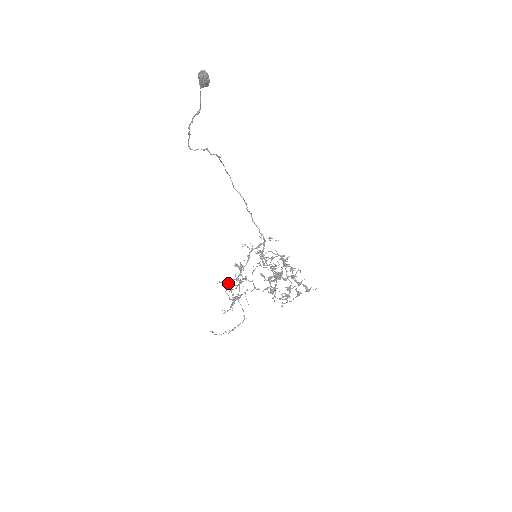
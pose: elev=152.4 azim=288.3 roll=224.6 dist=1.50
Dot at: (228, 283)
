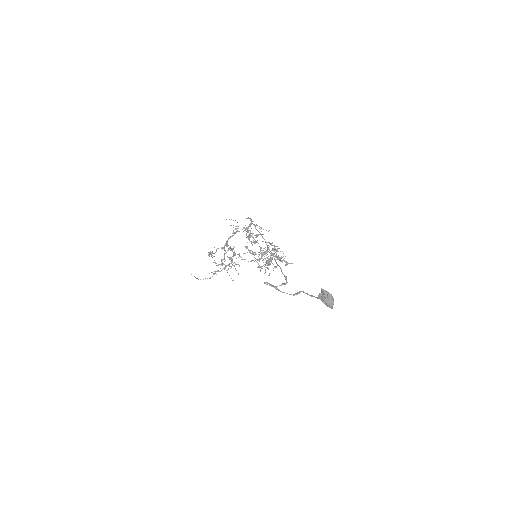
Dot at: occluded
